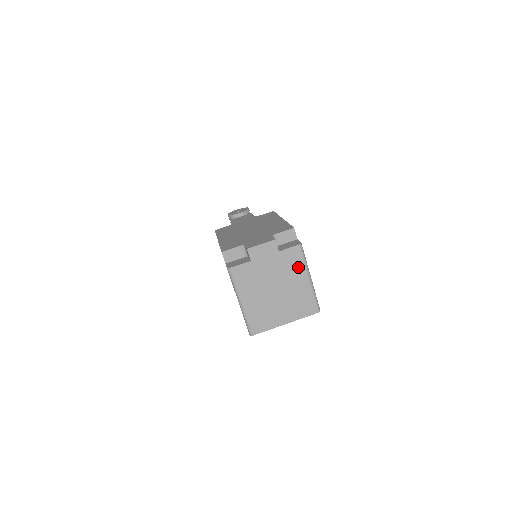
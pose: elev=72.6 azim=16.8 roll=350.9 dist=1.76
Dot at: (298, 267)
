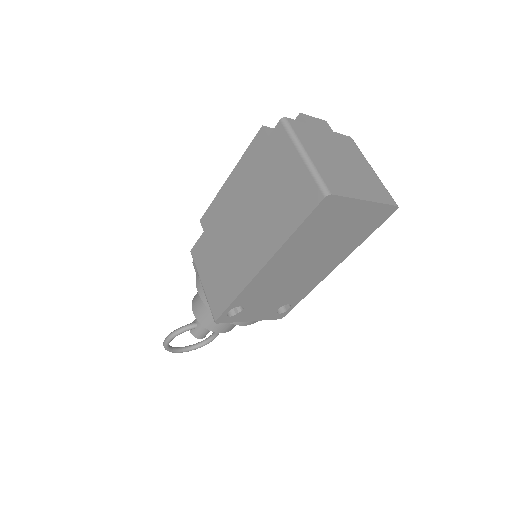
Dot at: (357, 154)
